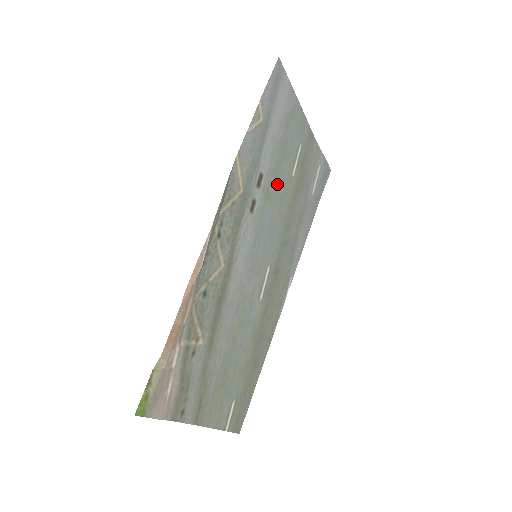
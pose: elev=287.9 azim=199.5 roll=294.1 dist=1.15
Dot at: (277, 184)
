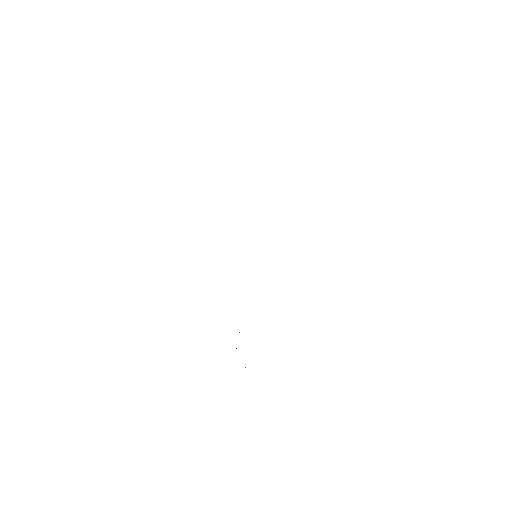
Dot at: occluded
